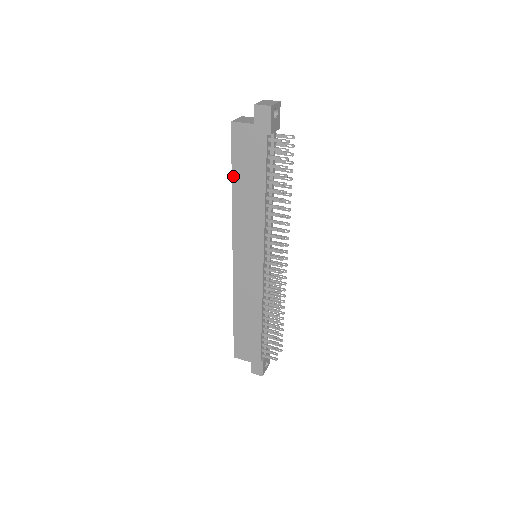
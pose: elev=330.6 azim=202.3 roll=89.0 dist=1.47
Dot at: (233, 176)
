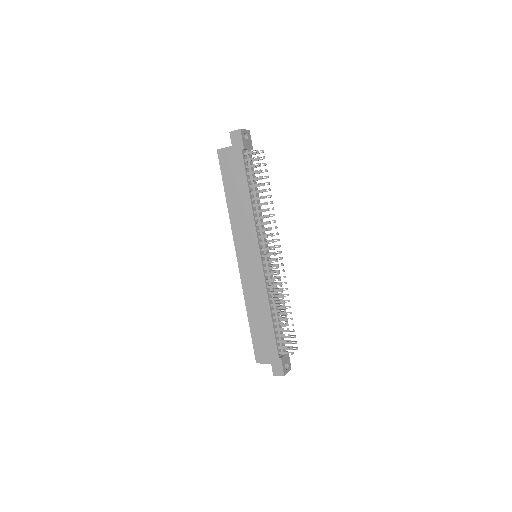
Dot at: (225, 190)
